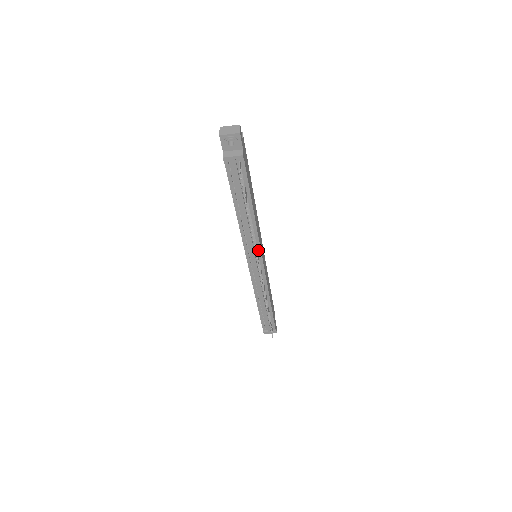
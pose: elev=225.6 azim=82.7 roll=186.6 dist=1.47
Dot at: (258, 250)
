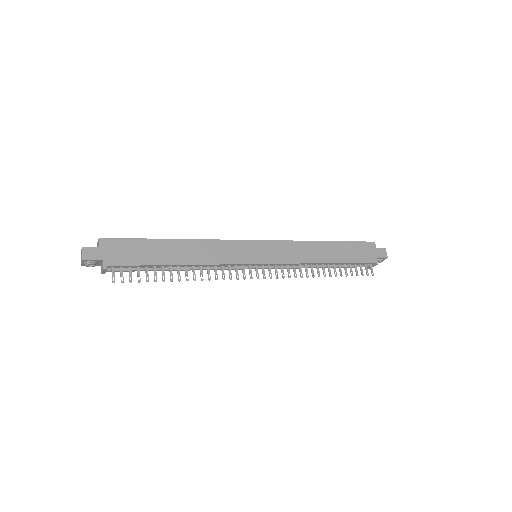
Dot at: (239, 265)
